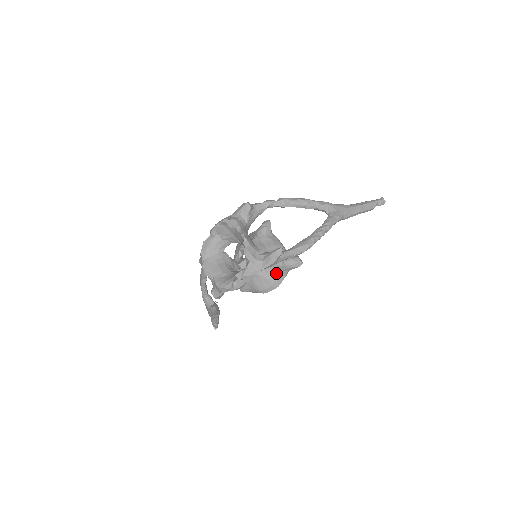
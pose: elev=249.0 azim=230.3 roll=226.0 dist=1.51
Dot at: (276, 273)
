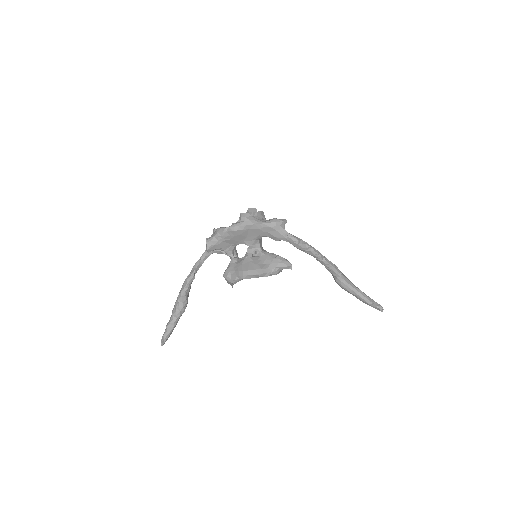
Dot at: (265, 264)
